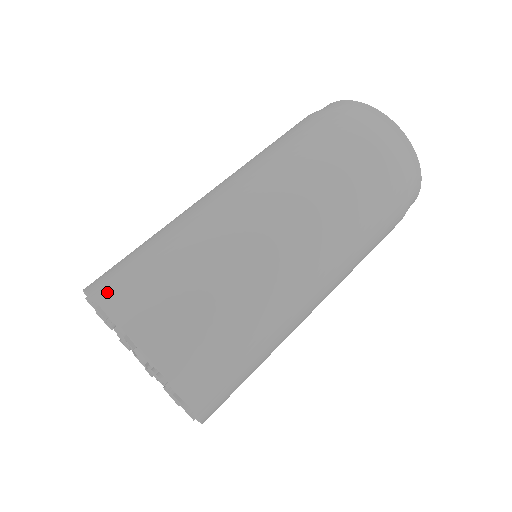
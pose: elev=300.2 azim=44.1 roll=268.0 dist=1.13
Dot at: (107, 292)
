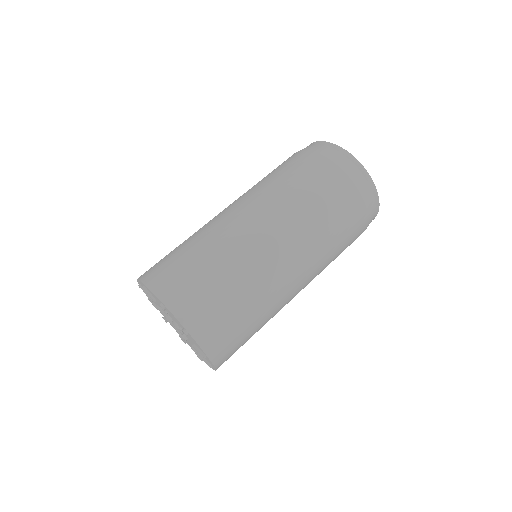
Dot at: occluded
